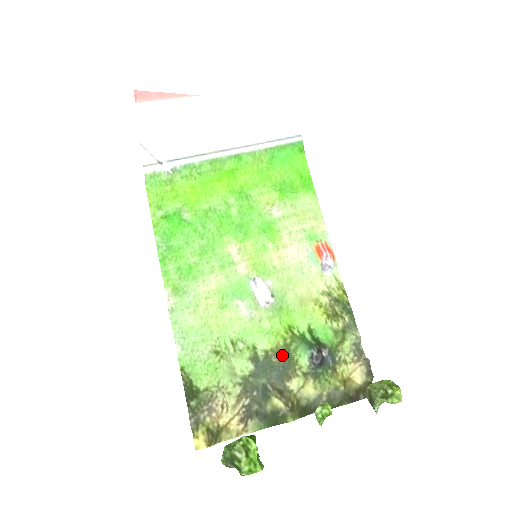
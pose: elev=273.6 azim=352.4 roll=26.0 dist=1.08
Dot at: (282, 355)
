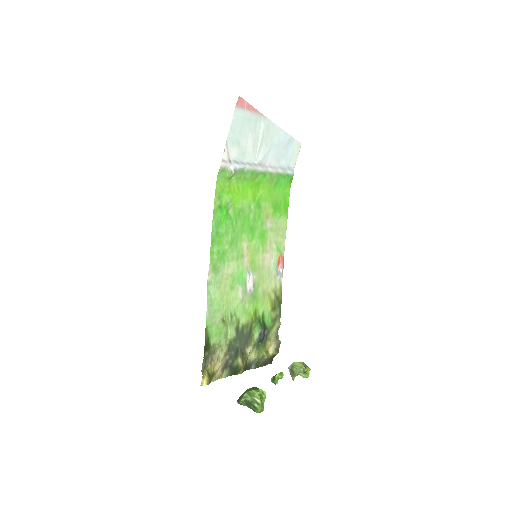
Dot at: (249, 329)
